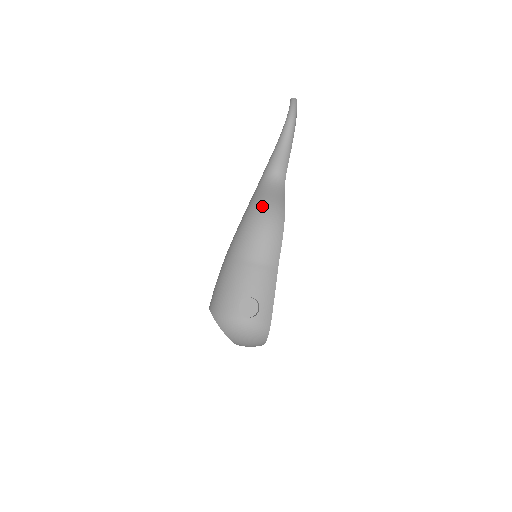
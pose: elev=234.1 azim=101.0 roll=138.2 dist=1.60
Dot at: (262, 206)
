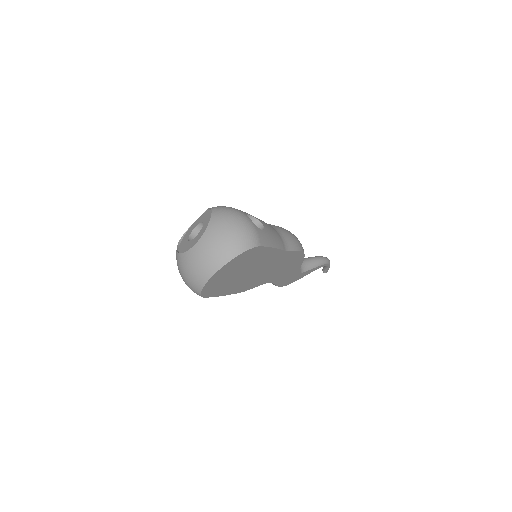
Dot at: occluded
